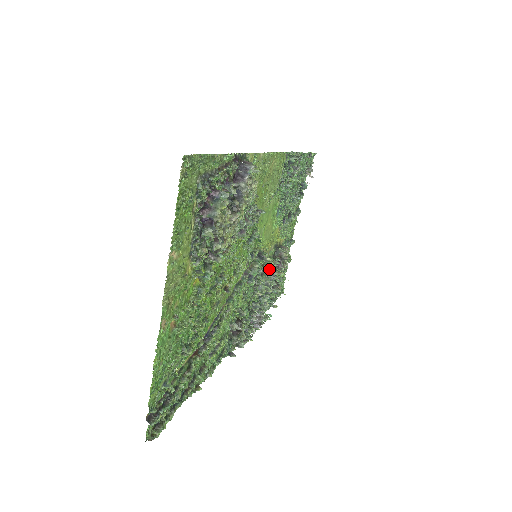
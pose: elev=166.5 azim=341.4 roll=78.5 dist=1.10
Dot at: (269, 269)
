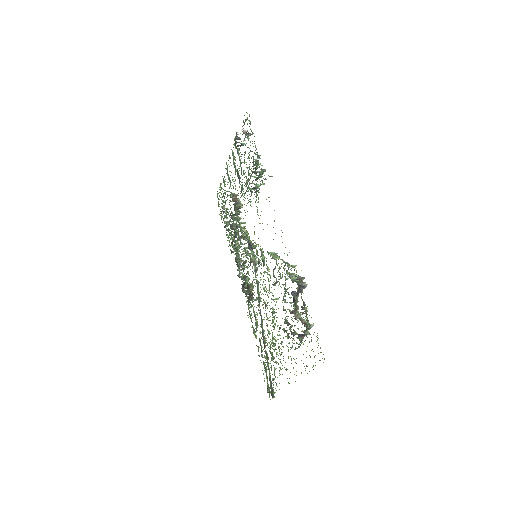
Dot at: occluded
